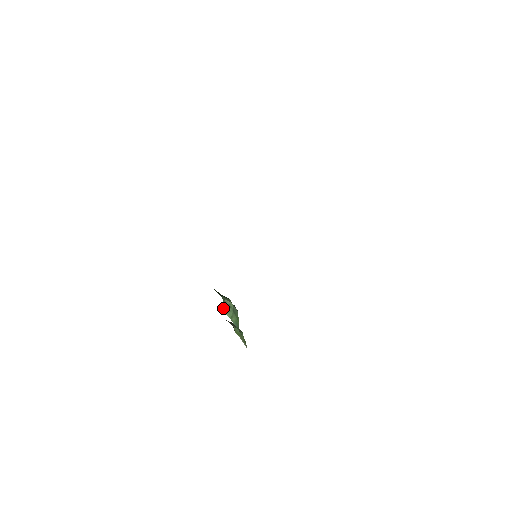
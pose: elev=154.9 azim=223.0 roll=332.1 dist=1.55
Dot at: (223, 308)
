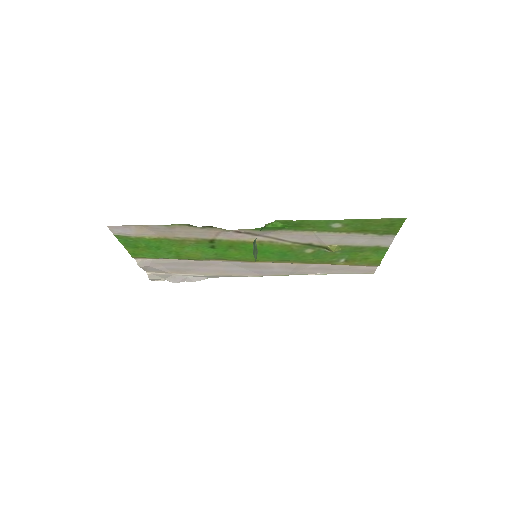
Dot at: (253, 244)
